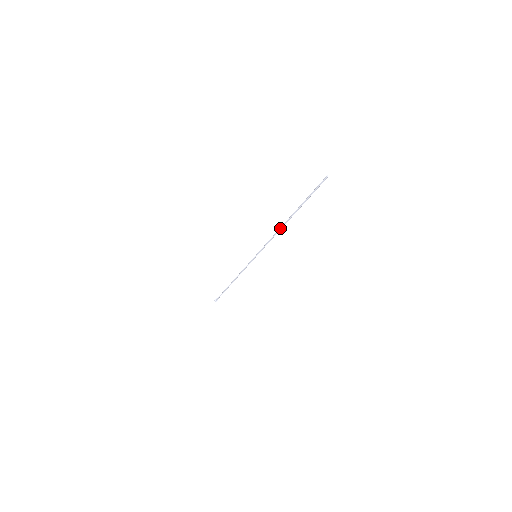
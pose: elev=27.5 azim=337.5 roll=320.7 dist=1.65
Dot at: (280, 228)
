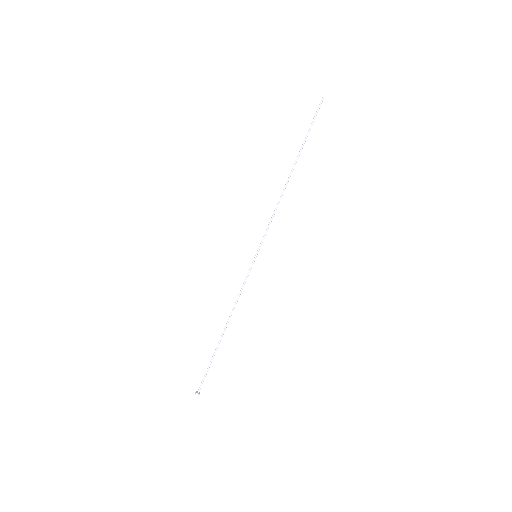
Dot at: (283, 190)
